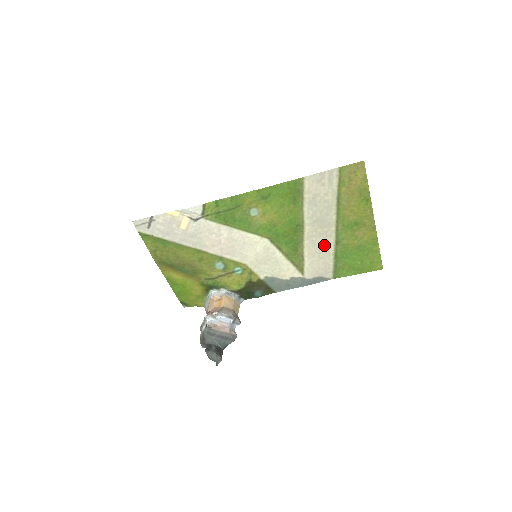
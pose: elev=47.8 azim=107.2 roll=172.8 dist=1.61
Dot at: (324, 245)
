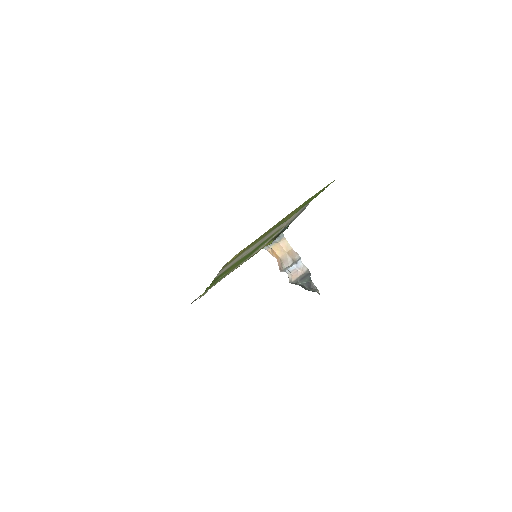
Dot at: (278, 227)
